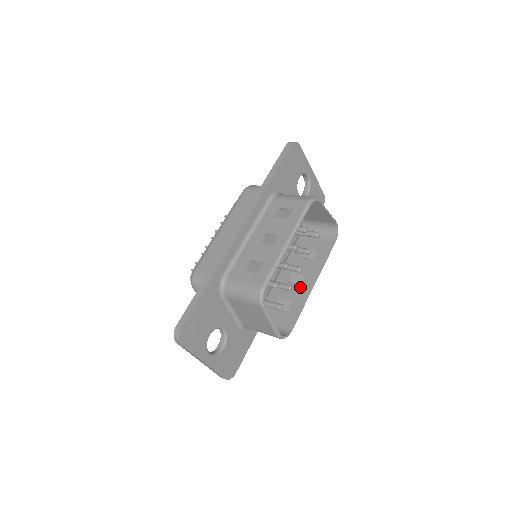
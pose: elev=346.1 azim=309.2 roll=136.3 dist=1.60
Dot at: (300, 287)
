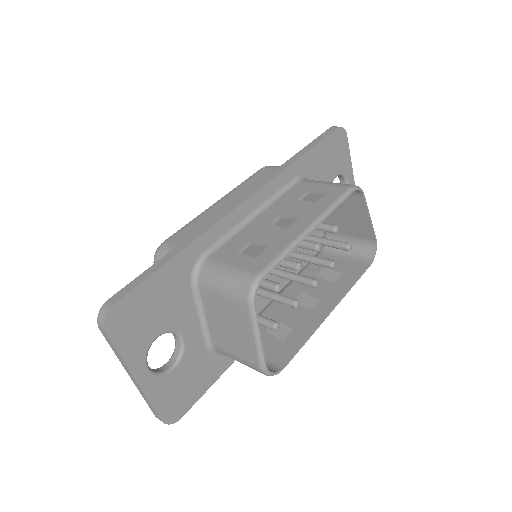
Dot at: (308, 312)
